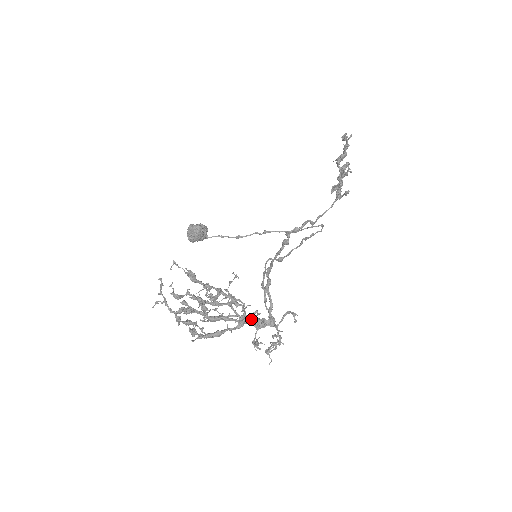
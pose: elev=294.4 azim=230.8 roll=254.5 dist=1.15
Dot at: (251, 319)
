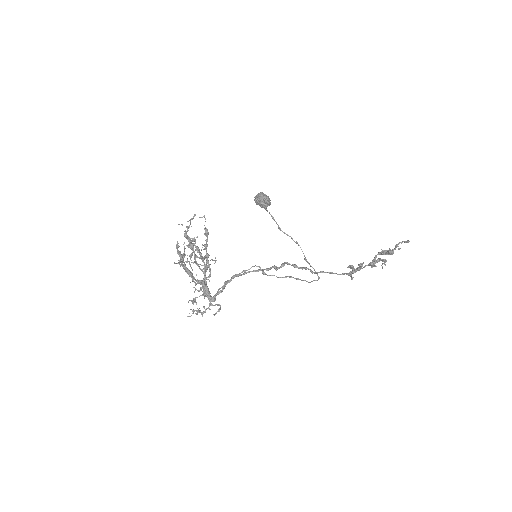
Dot at: occluded
